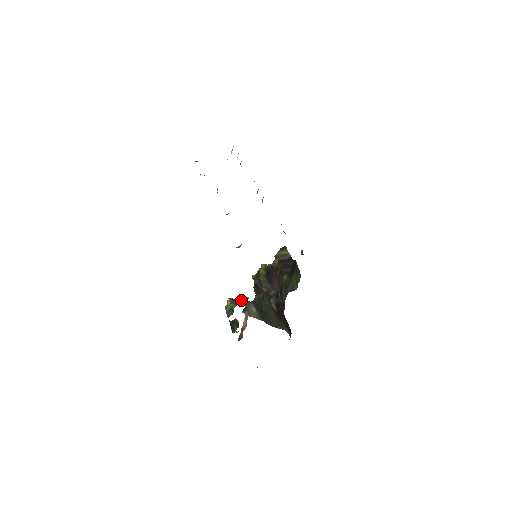
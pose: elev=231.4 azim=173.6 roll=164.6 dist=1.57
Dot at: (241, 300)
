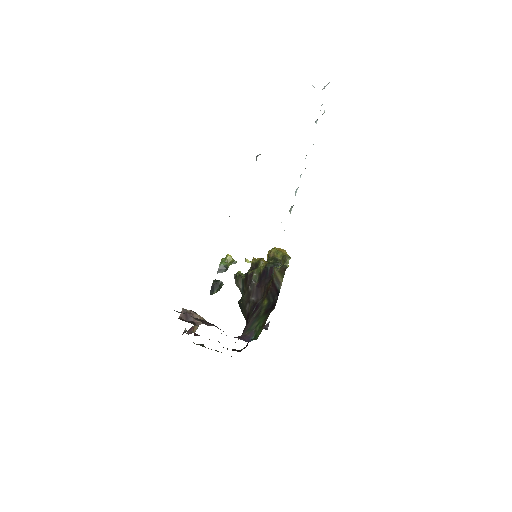
Dot at: (195, 315)
